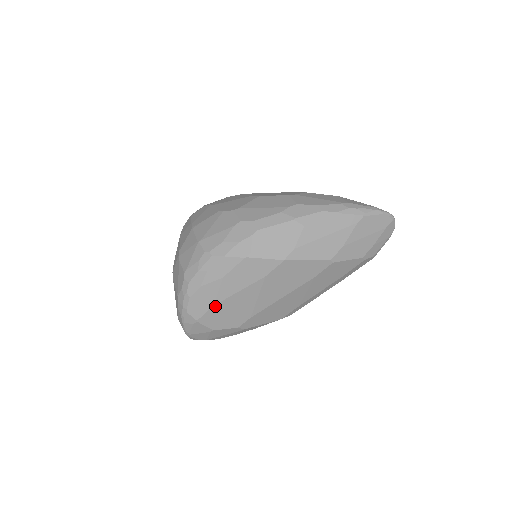
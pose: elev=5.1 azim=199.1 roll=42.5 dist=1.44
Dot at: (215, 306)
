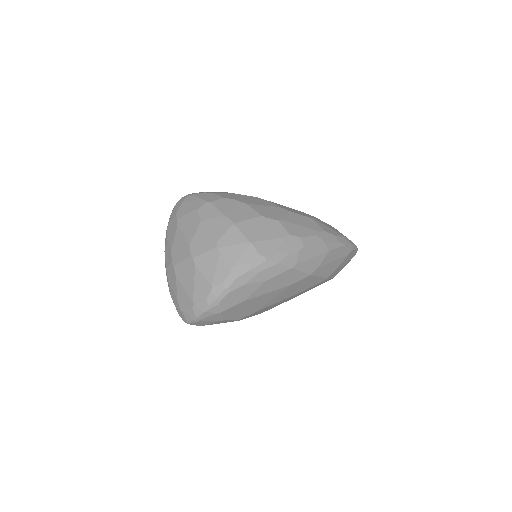
Dot at: (244, 302)
